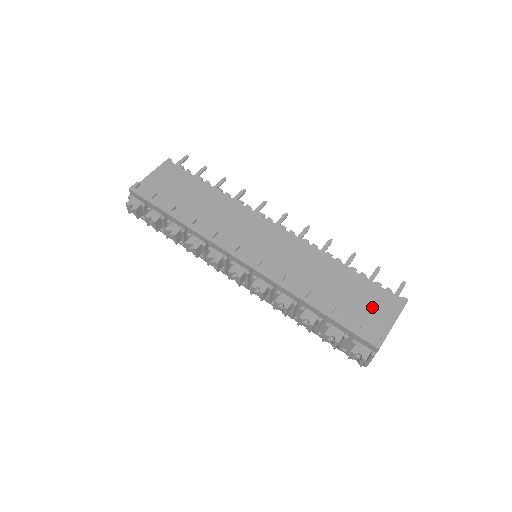
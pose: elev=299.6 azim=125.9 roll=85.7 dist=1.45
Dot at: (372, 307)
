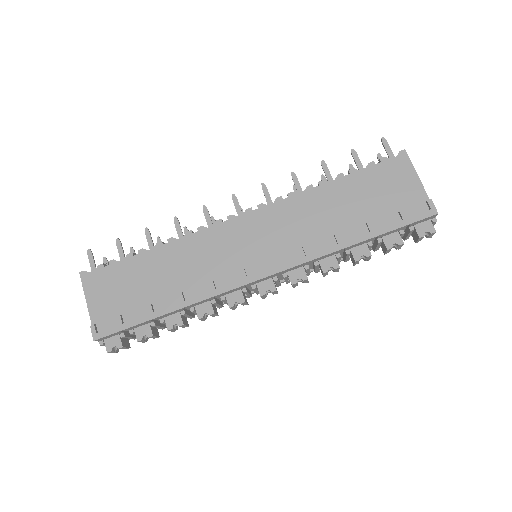
Dot at: (391, 188)
